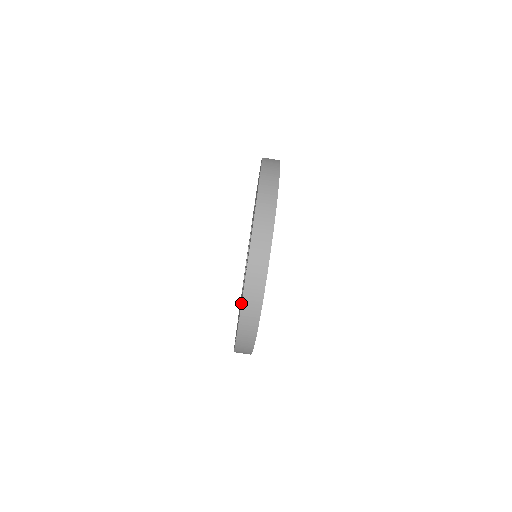
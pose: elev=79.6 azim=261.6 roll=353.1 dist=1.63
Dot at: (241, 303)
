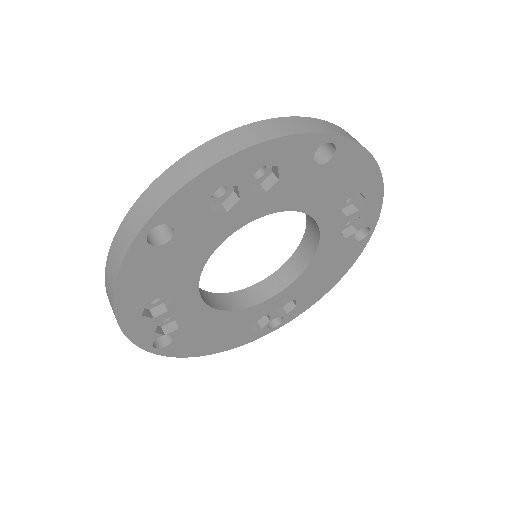
Dot at: (279, 117)
